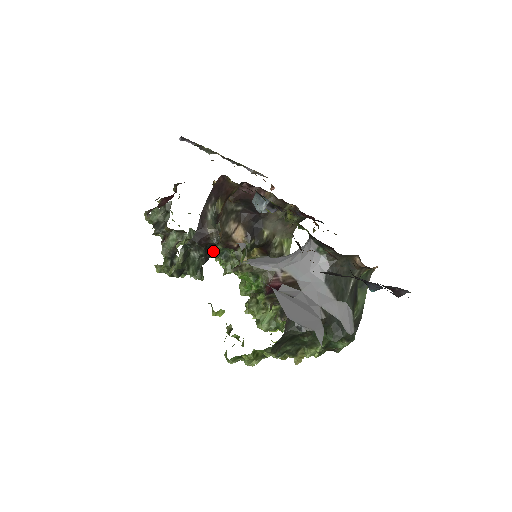
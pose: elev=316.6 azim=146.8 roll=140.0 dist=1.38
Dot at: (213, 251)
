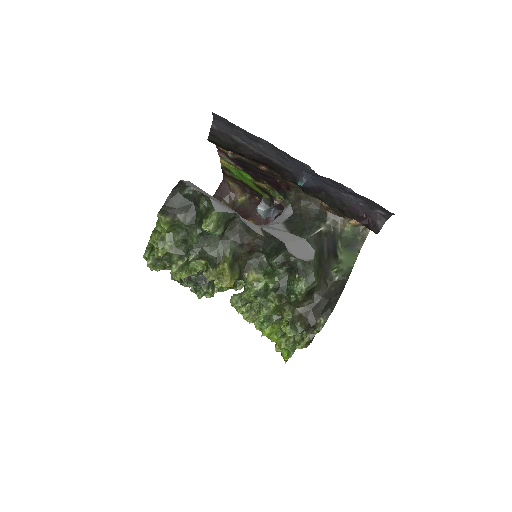
Dot at: occluded
